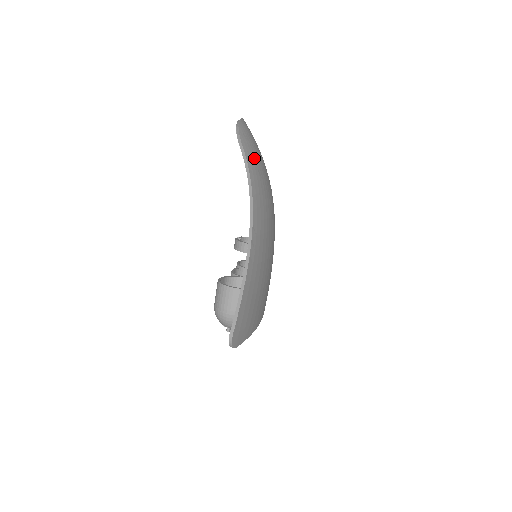
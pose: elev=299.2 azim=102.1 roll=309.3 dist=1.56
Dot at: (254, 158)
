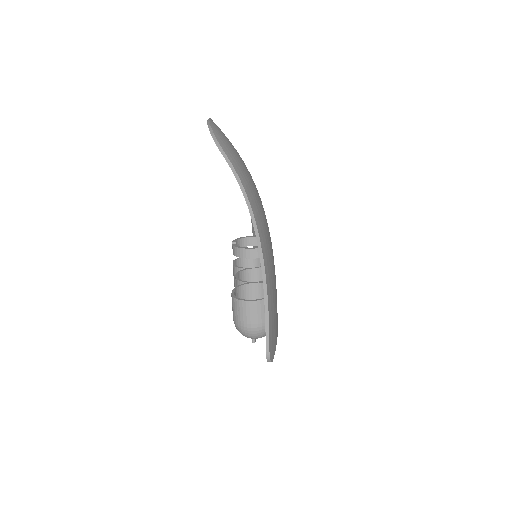
Dot at: (237, 160)
